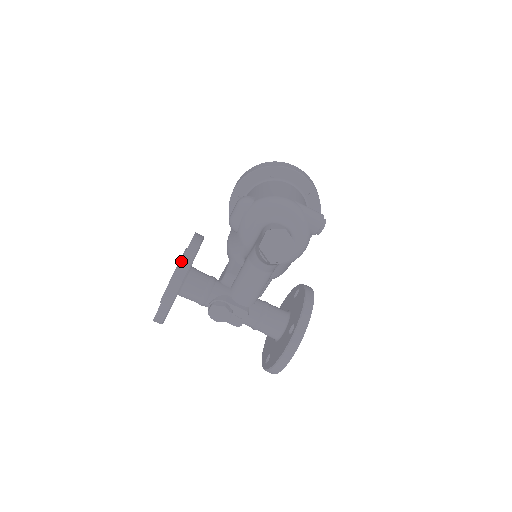
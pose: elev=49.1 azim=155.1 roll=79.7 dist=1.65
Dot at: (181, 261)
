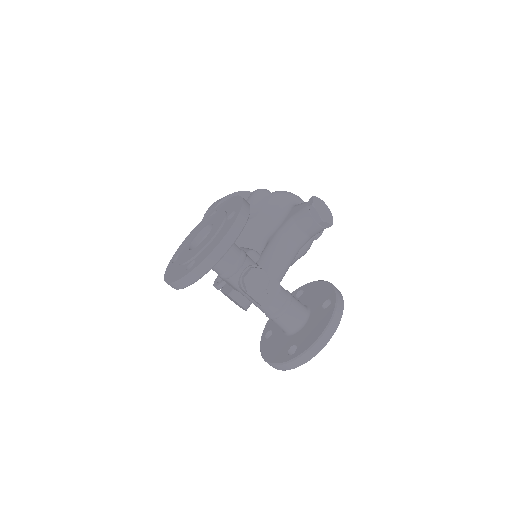
Dot at: (243, 200)
